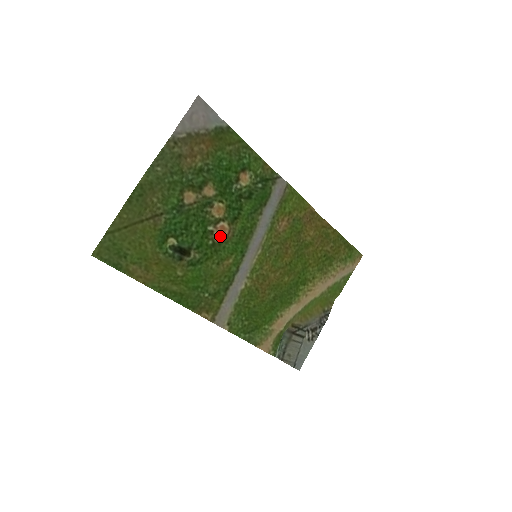
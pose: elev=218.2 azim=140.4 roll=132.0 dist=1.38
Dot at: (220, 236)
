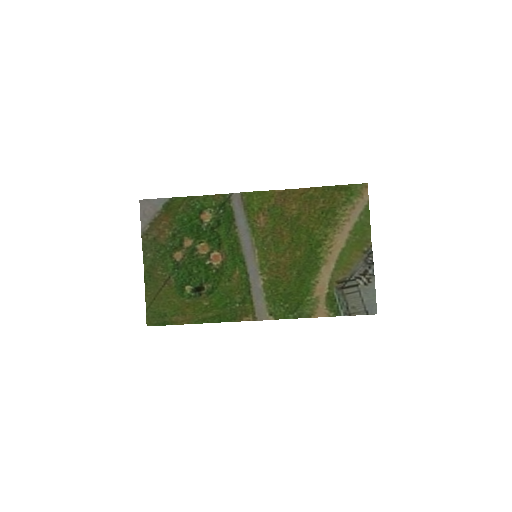
Dot at: (218, 262)
